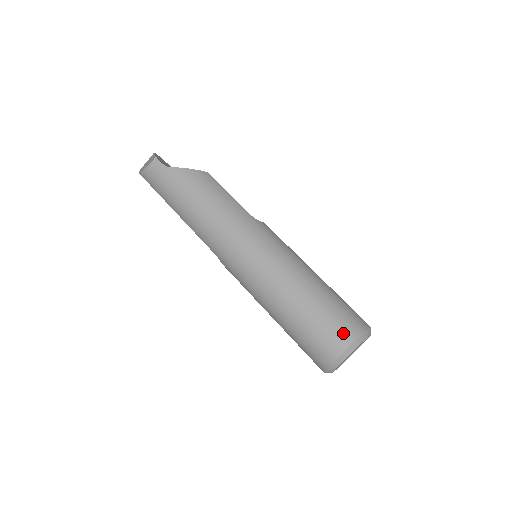
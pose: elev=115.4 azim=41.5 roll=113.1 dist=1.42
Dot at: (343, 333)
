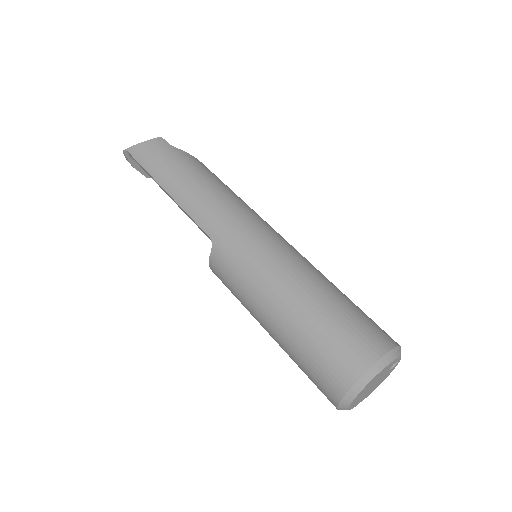
Dot at: (382, 334)
